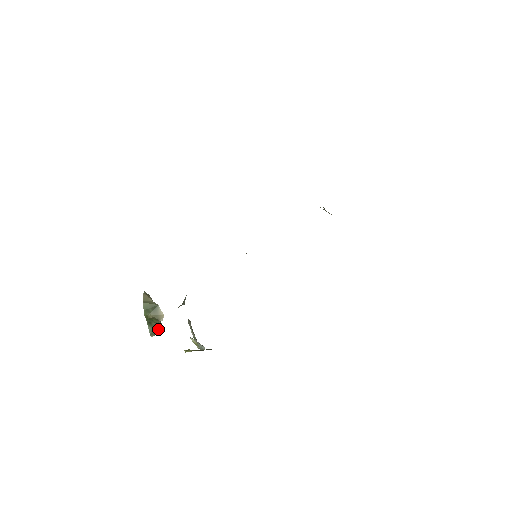
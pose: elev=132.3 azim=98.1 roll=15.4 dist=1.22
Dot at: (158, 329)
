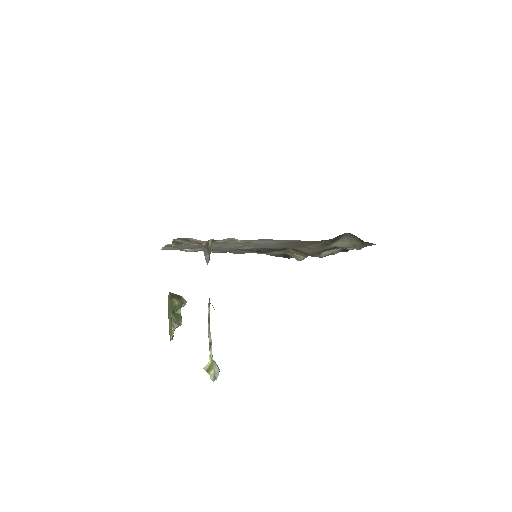
Dot at: (180, 320)
